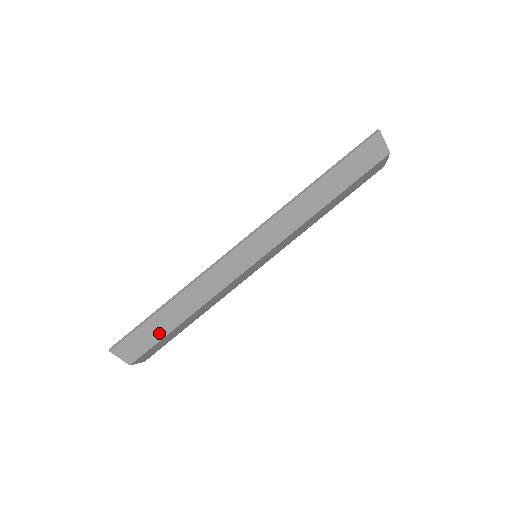
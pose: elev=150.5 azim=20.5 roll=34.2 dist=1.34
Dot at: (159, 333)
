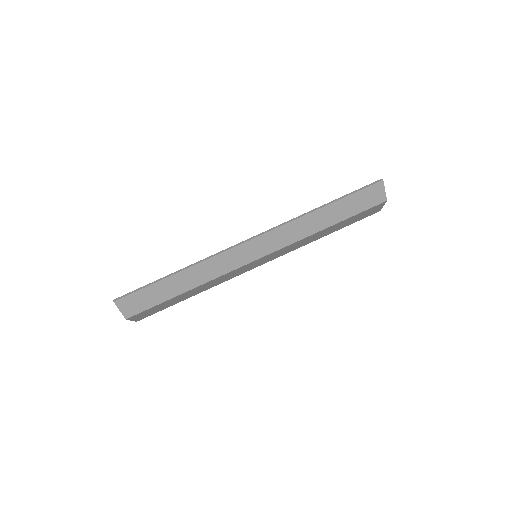
Dot at: (159, 298)
